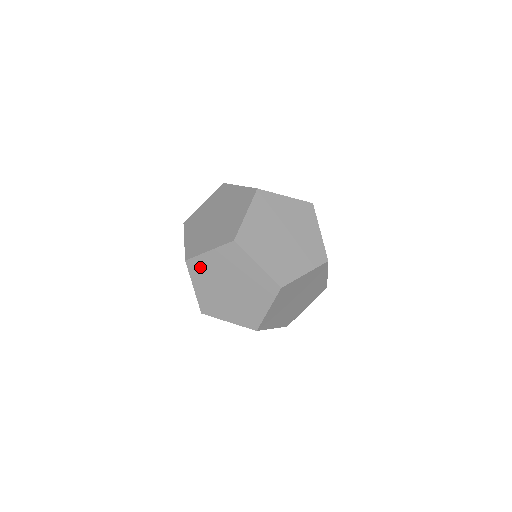
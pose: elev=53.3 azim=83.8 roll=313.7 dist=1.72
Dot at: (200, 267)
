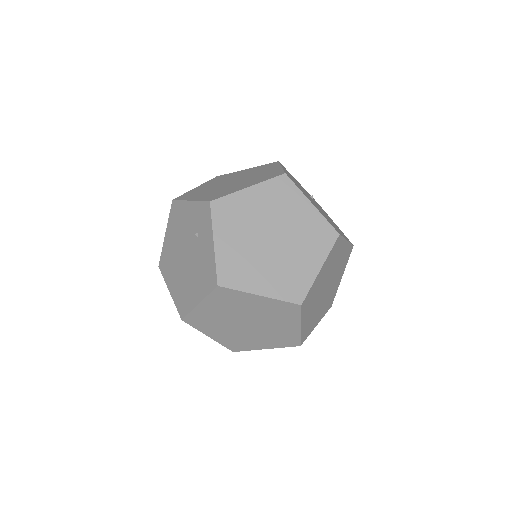
Dot at: (231, 298)
